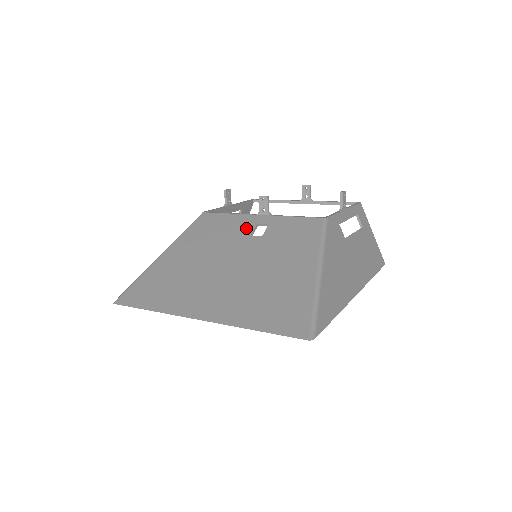
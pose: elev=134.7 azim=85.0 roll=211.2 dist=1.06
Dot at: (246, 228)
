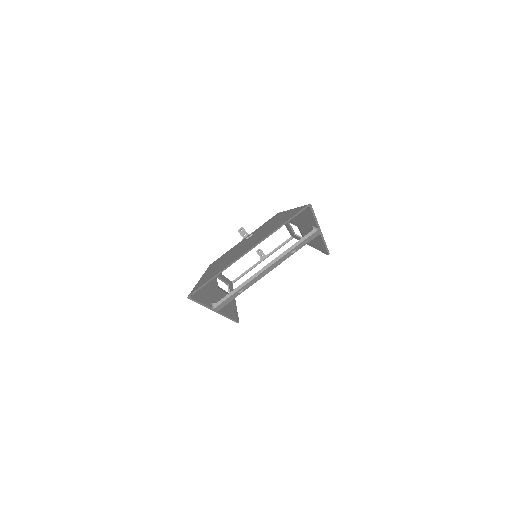
Dot at: (241, 243)
